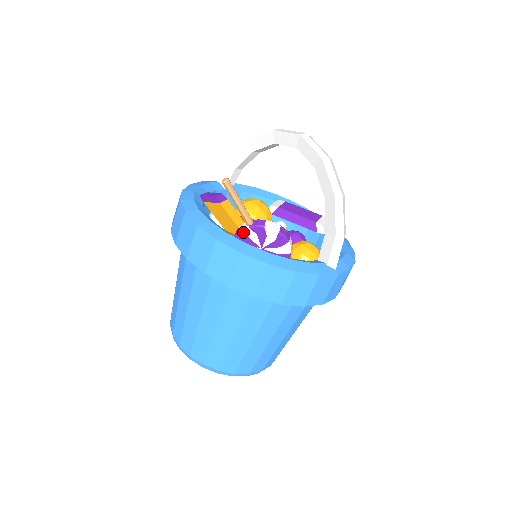
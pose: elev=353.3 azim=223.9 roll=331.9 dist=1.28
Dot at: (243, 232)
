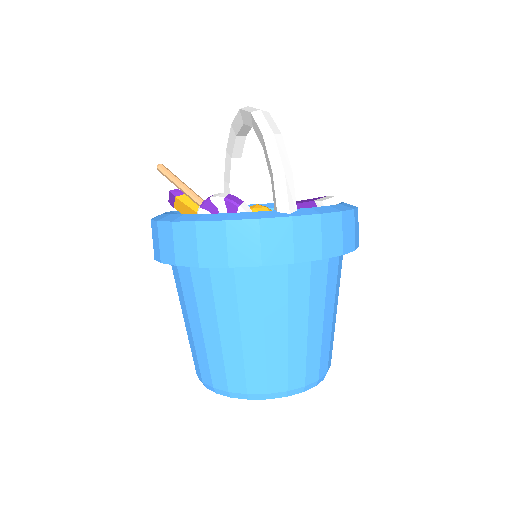
Dot at: occluded
